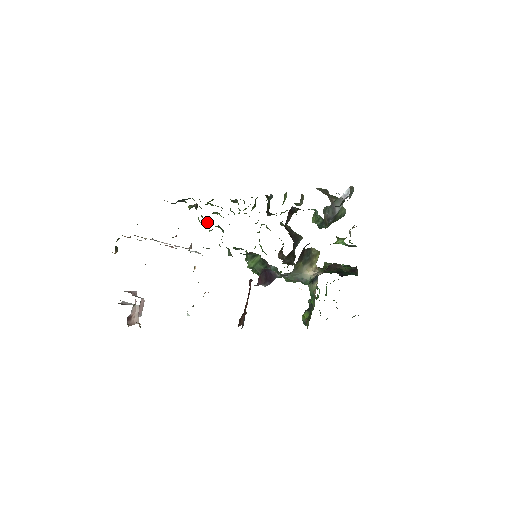
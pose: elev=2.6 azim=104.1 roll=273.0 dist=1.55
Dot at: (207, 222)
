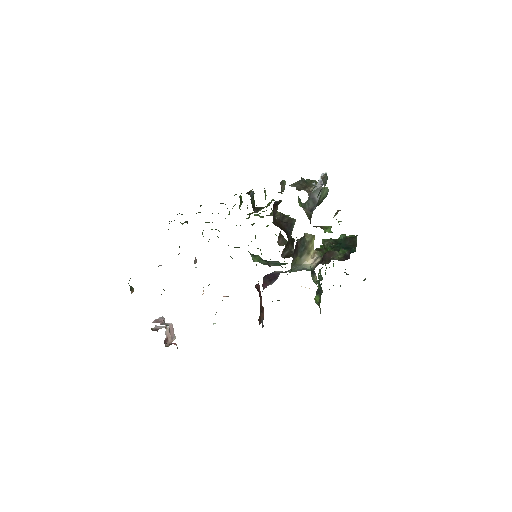
Dot at: (202, 232)
